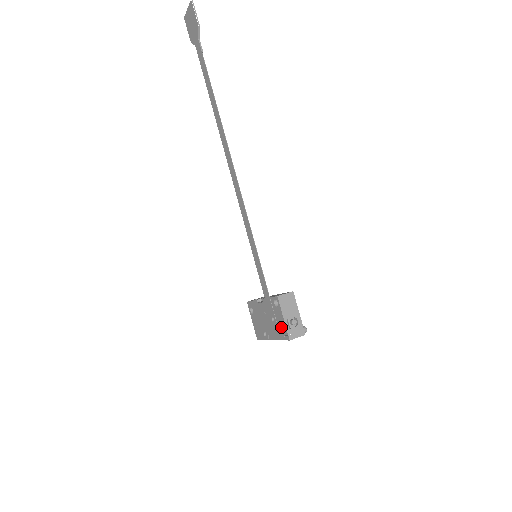
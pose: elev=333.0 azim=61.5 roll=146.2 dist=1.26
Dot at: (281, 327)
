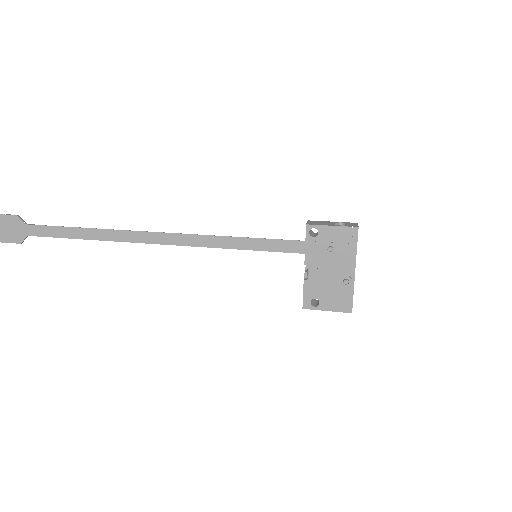
Dot at: (341, 238)
